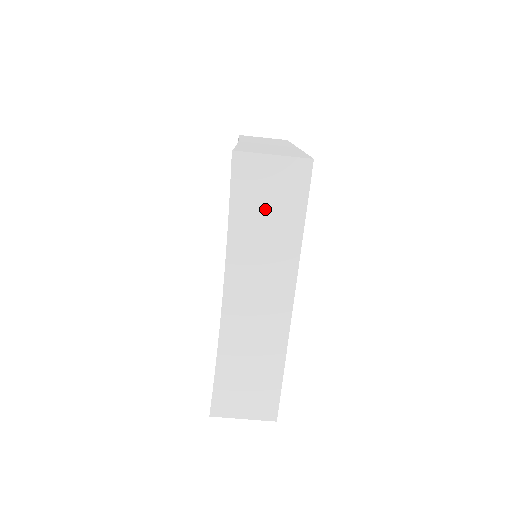
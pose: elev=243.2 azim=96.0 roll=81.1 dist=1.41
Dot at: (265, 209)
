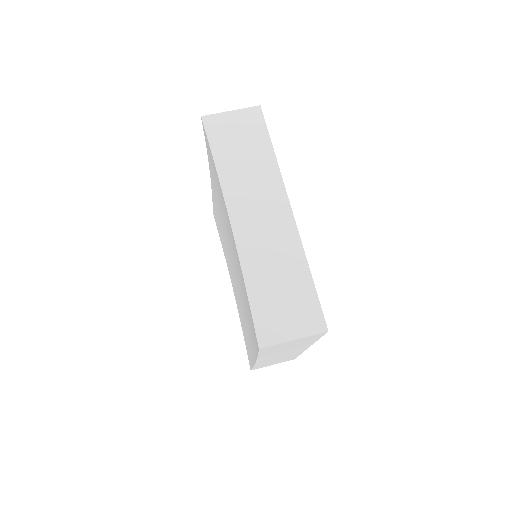
Dot at: (239, 146)
